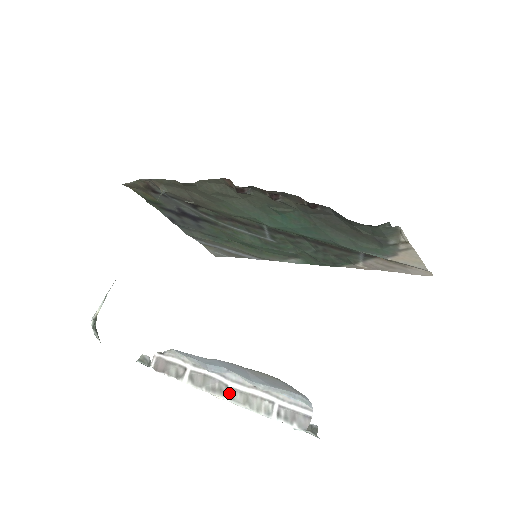
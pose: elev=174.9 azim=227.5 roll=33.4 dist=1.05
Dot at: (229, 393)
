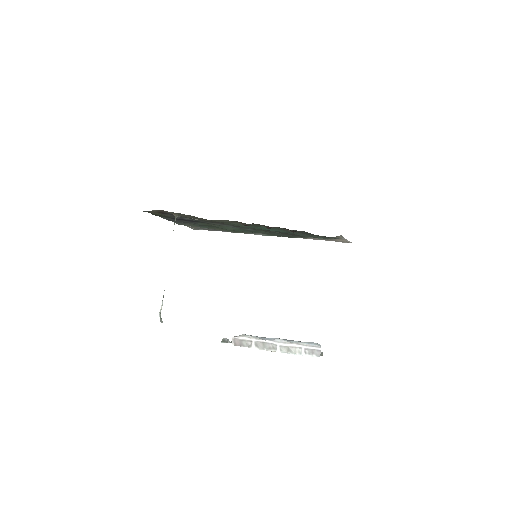
Dot at: (279, 348)
